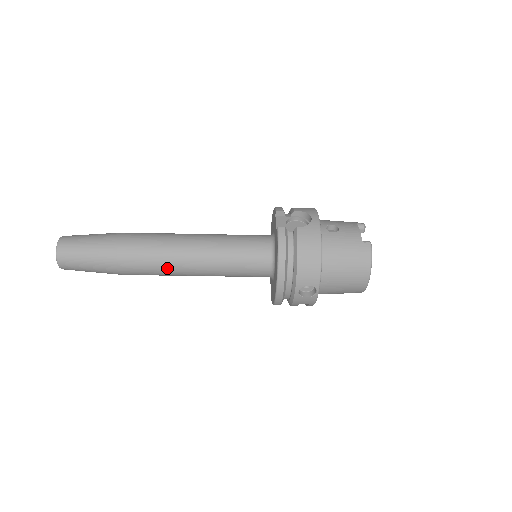
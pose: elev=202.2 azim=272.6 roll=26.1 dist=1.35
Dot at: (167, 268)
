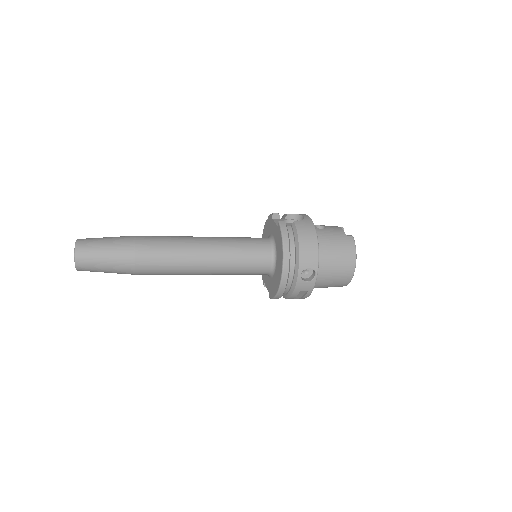
Dot at: (180, 263)
